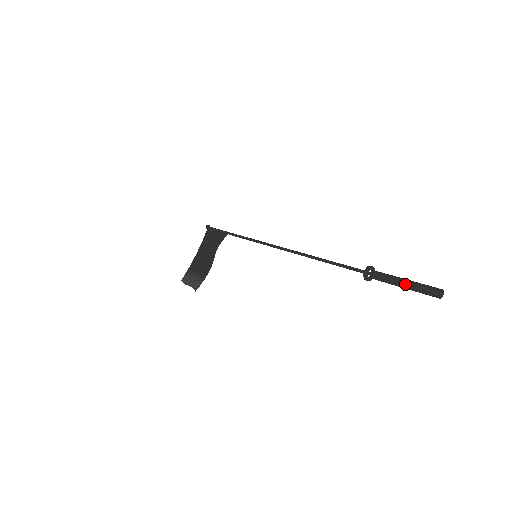
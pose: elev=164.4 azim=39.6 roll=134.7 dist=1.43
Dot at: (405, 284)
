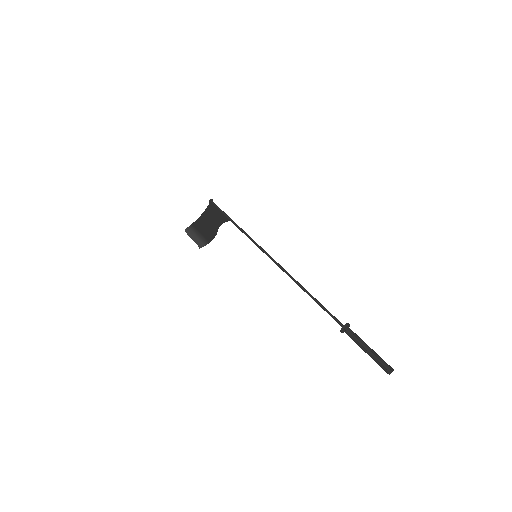
Dot at: (370, 351)
